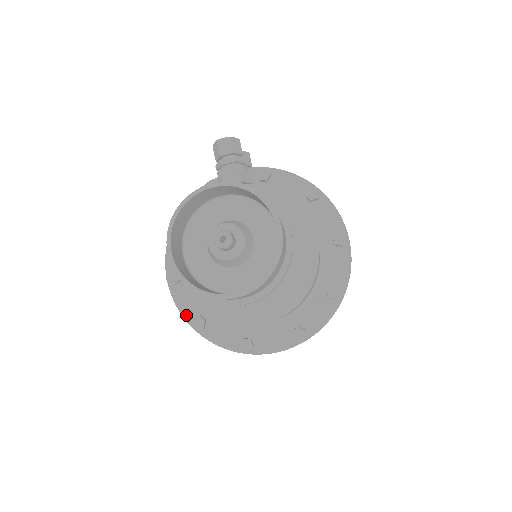
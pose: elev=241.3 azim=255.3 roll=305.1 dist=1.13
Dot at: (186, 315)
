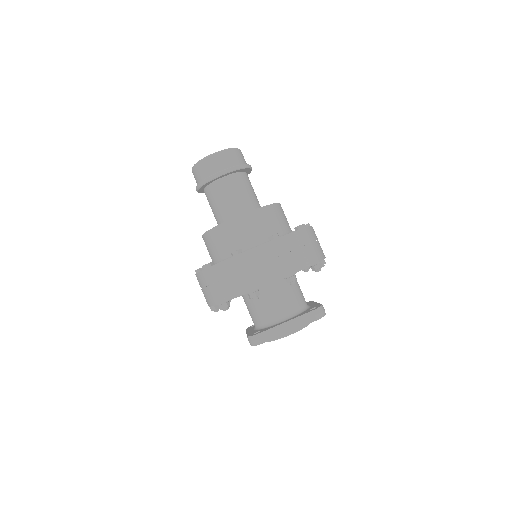
Dot at: occluded
